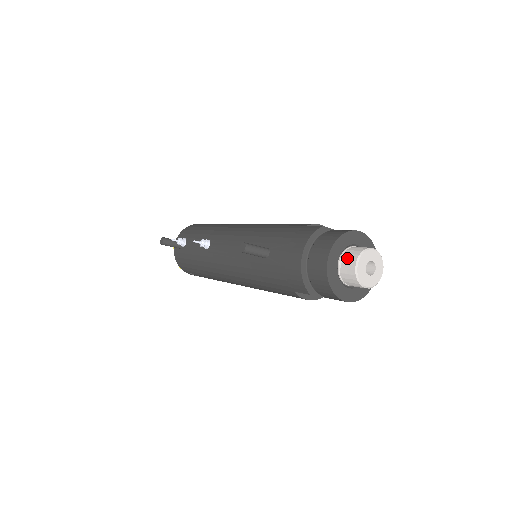
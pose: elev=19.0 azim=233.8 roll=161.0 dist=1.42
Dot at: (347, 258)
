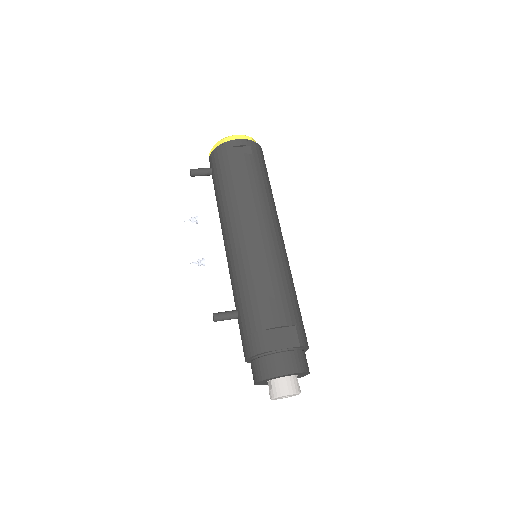
Dot at: (271, 386)
